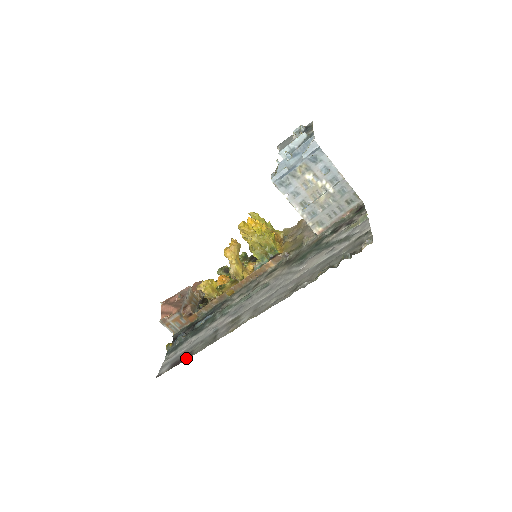
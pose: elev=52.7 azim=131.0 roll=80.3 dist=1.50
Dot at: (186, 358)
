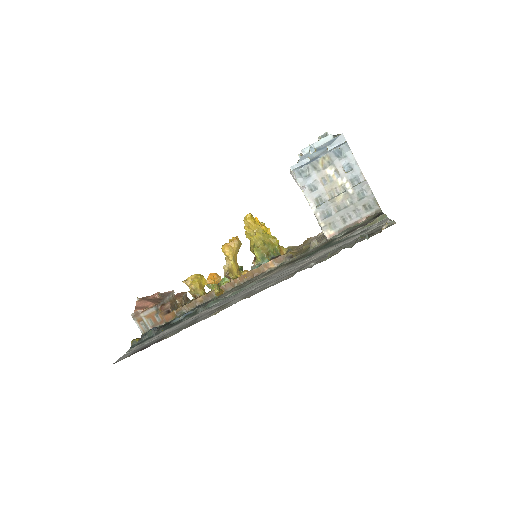
Dot at: (154, 343)
